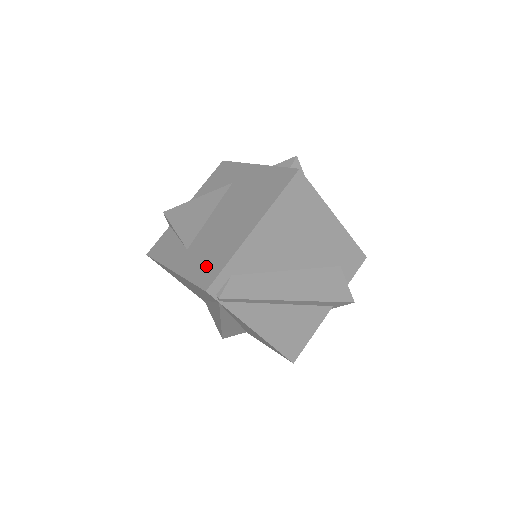
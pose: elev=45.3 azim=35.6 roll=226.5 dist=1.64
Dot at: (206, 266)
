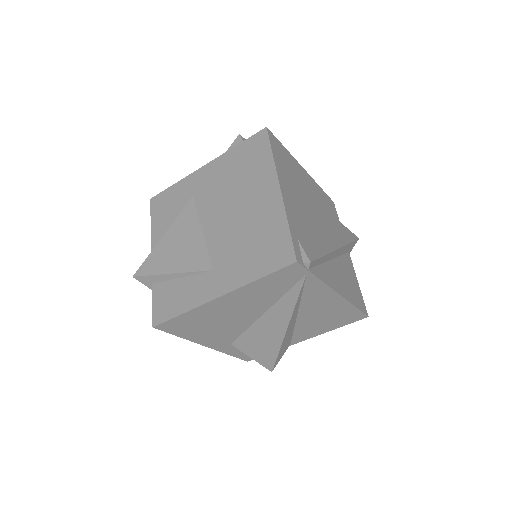
Dot at: (264, 252)
